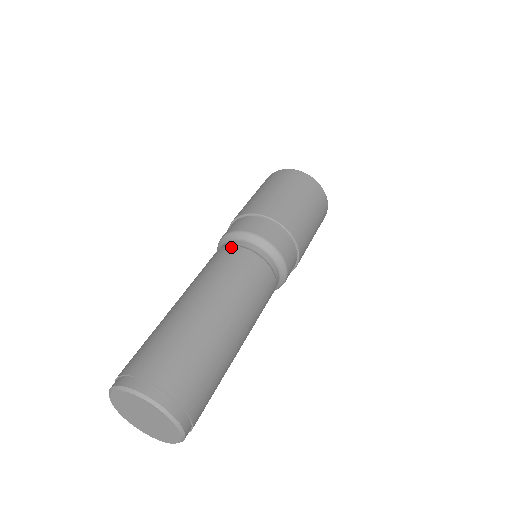
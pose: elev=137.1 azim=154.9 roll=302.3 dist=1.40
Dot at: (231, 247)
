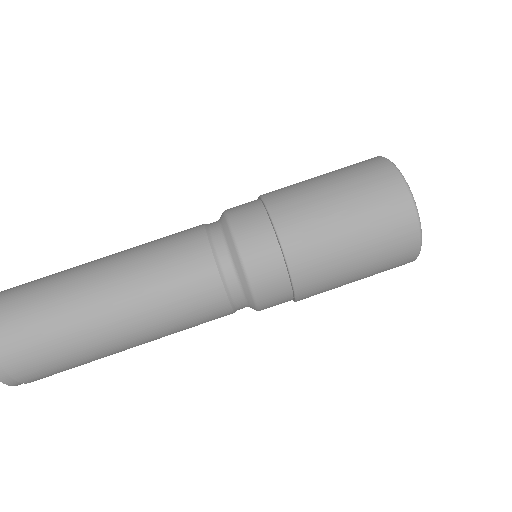
Dot at: (201, 225)
